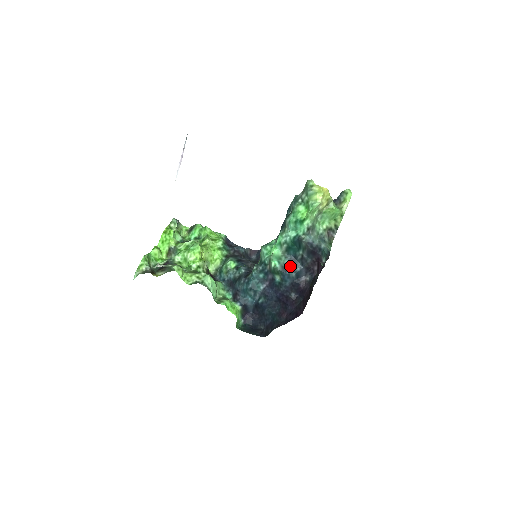
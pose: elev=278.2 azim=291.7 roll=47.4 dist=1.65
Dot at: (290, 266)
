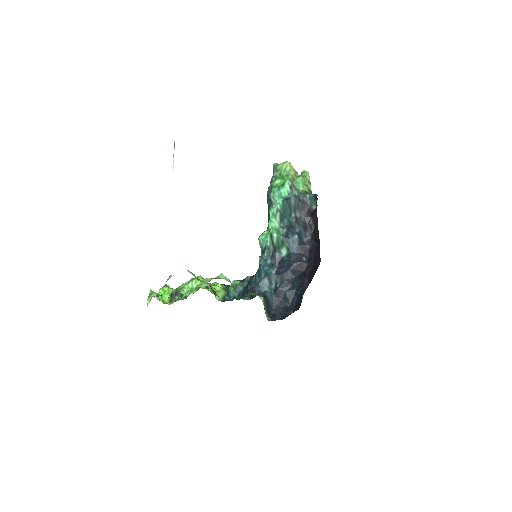
Dot at: (290, 231)
